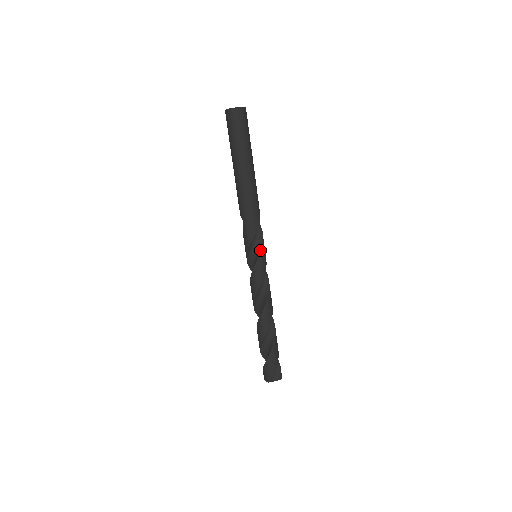
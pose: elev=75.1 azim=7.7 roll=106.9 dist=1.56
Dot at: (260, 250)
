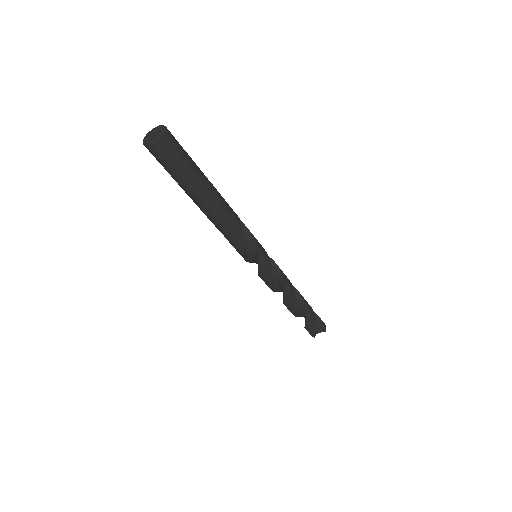
Dot at: (257, 255)
